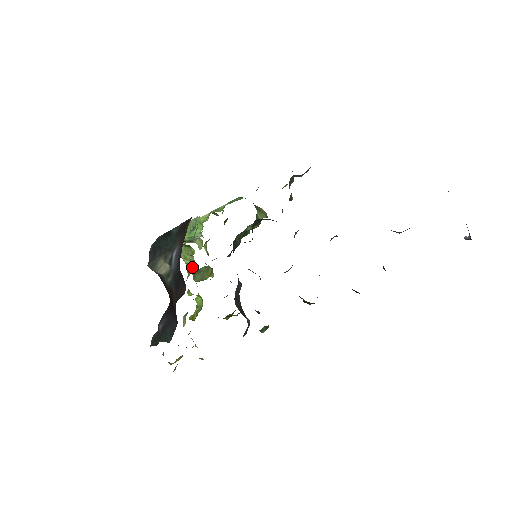
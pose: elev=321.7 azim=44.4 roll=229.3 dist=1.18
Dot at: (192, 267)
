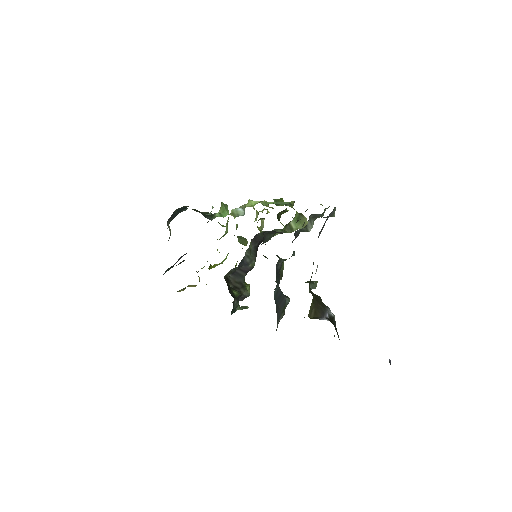
Dot at: (226, 233)
